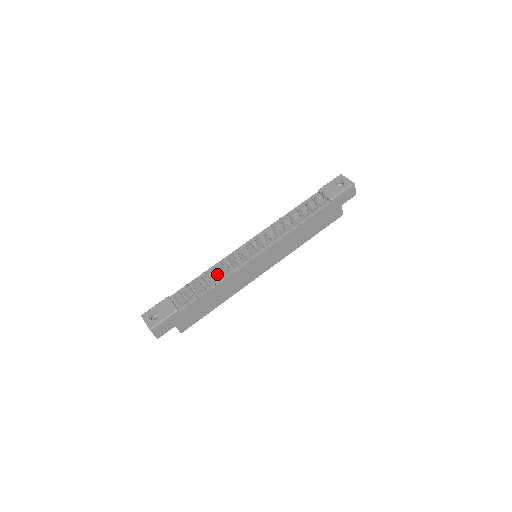
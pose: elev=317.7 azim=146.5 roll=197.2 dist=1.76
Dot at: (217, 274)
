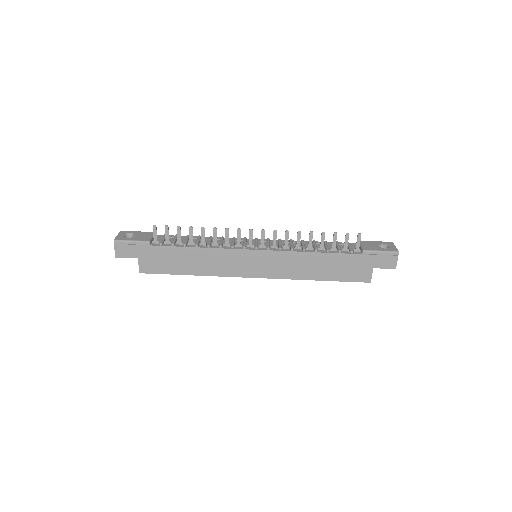
Dot at: (208, 242)
